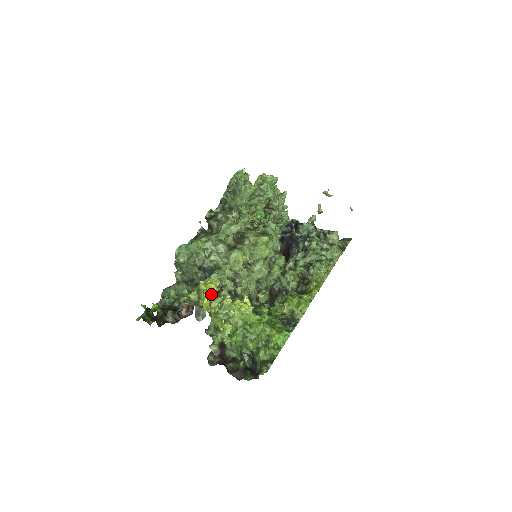
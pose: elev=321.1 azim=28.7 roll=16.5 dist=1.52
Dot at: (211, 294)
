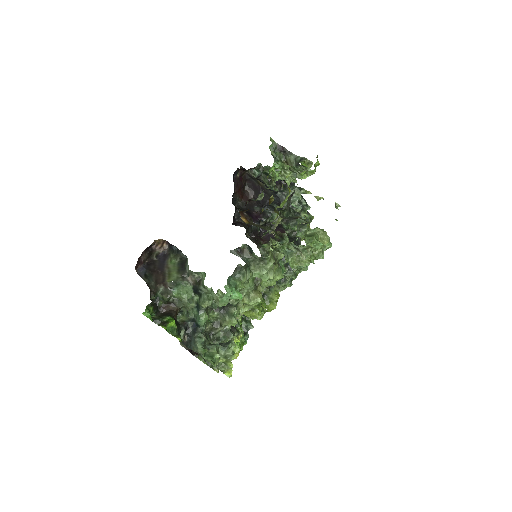
Dot at: occluded
